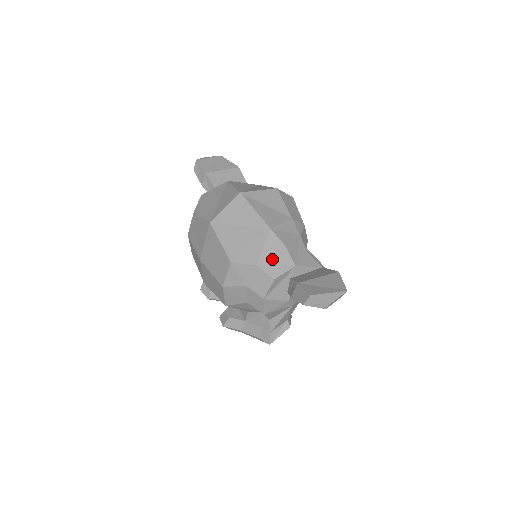
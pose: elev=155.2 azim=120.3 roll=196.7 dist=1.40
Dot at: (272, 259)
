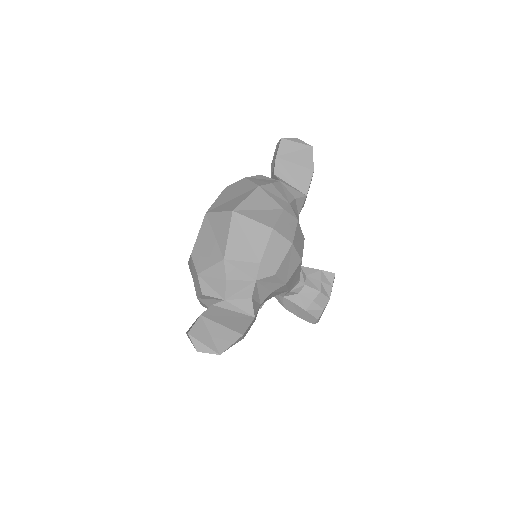
Dot at: (211, 280)
